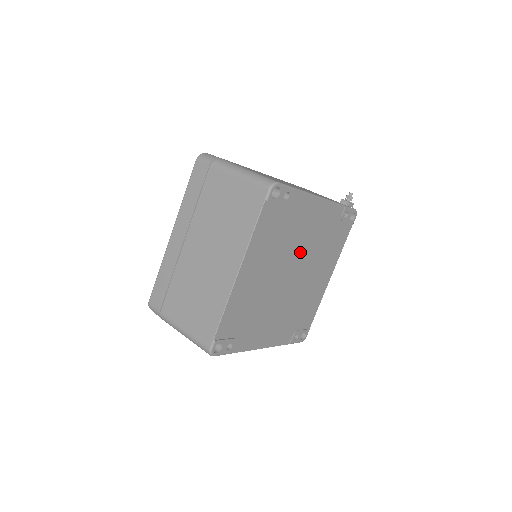
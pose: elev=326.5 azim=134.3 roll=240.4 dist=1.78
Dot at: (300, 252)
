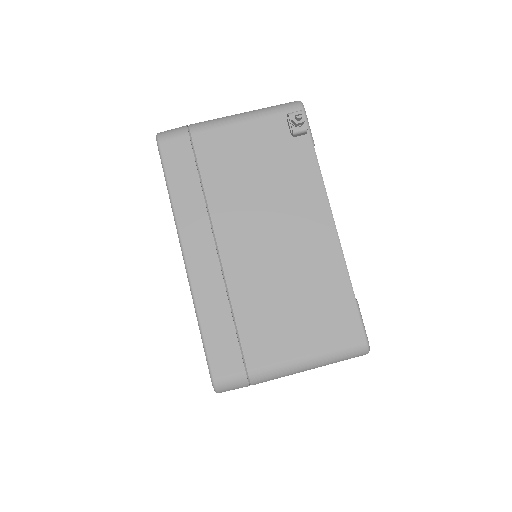
Dot at: occluded
